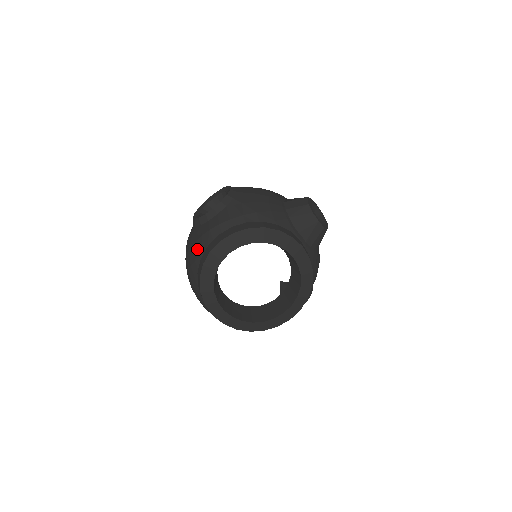
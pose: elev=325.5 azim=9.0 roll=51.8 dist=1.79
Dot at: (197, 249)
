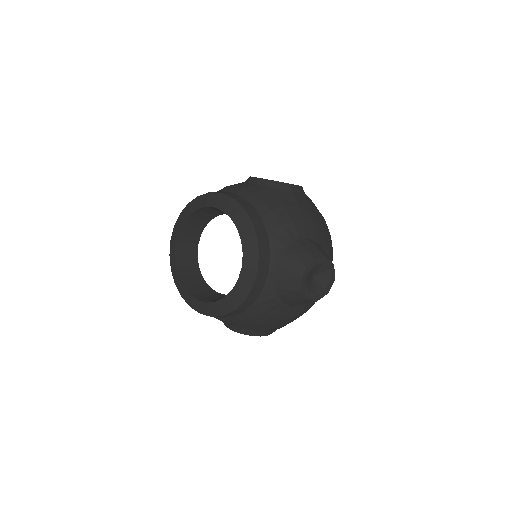
Dot at: (219, 190)
